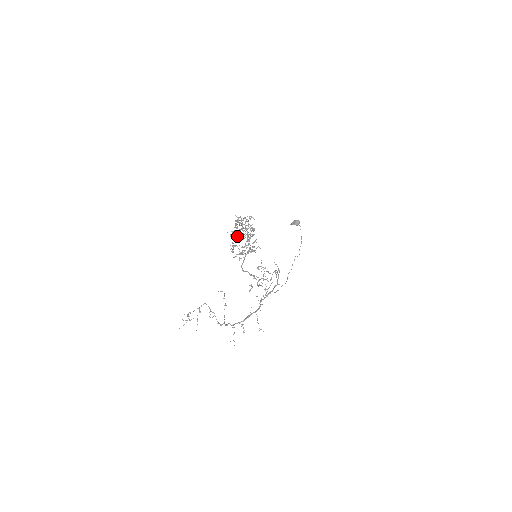
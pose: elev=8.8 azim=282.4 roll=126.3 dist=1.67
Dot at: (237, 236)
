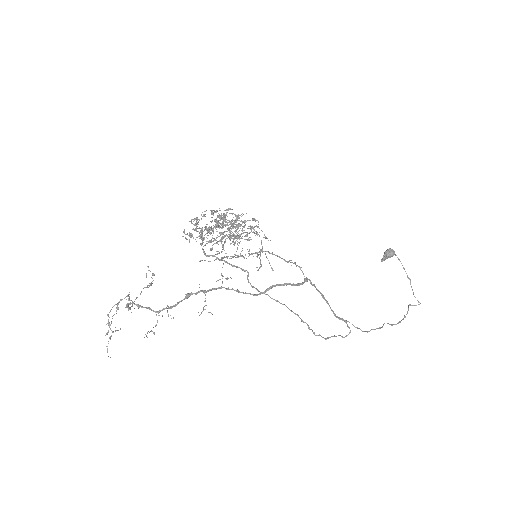
Dot at: (209, 227)
